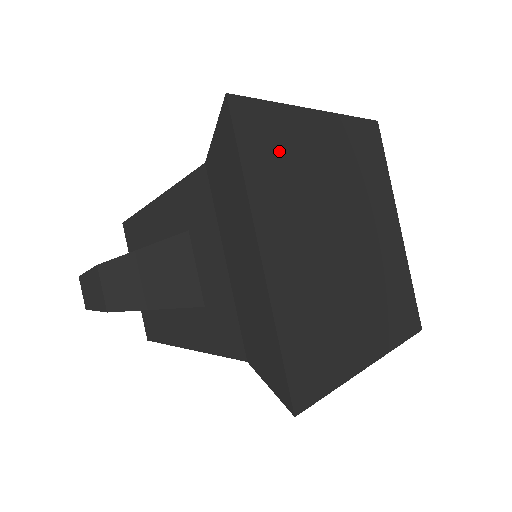
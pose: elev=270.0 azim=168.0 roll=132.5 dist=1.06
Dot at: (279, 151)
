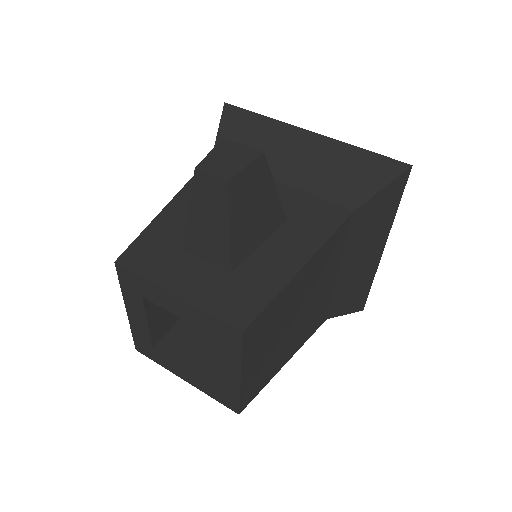
Dot at: occluded
